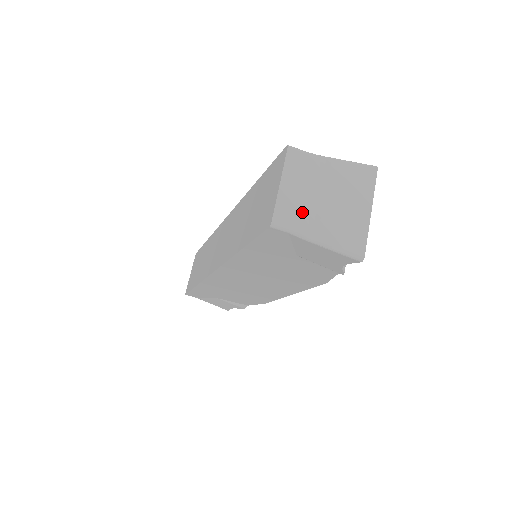
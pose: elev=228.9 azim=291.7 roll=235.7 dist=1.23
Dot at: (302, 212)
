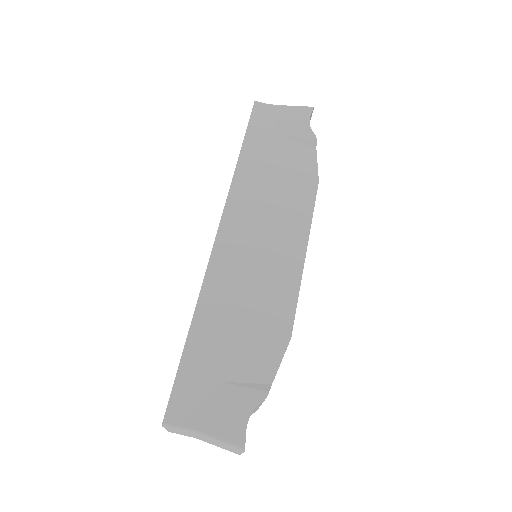
Dot at: occluded
